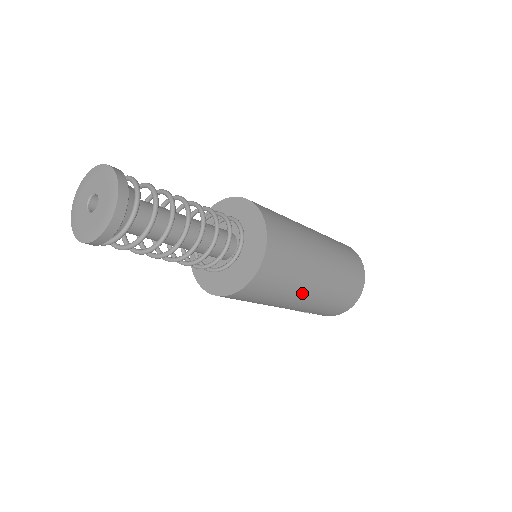
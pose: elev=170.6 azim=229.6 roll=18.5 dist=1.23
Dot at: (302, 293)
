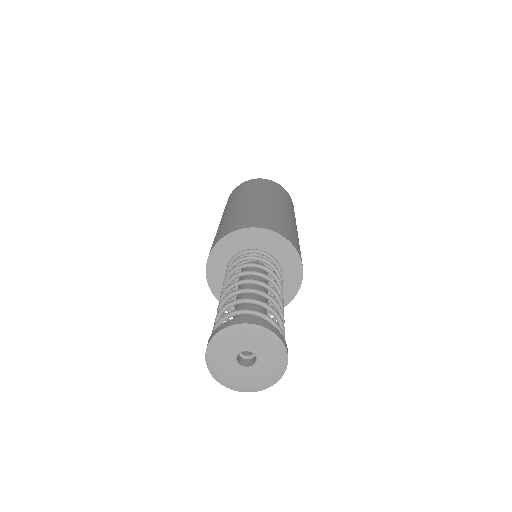
Dot at: occluded
